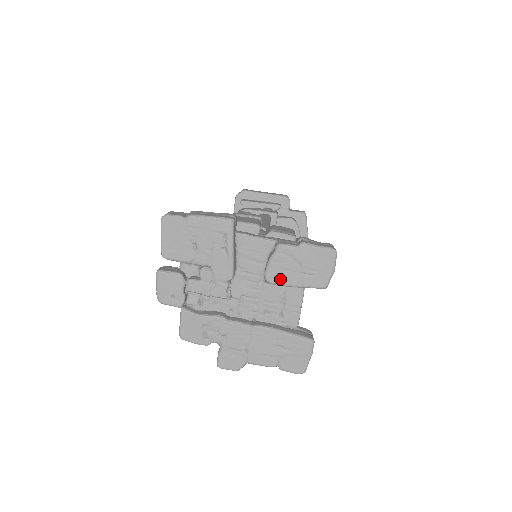
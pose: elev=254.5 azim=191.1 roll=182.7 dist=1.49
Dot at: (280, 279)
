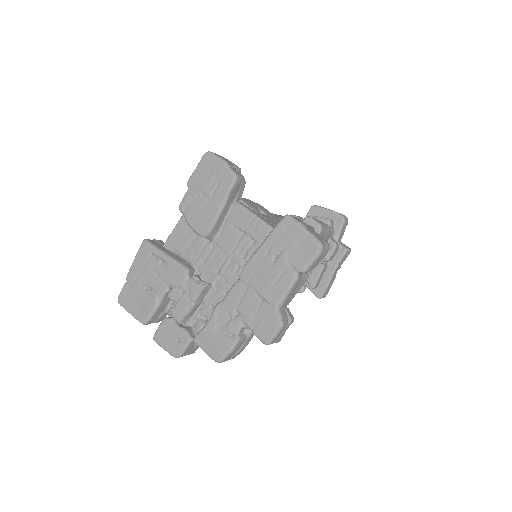
Dot at: (207, 221)
